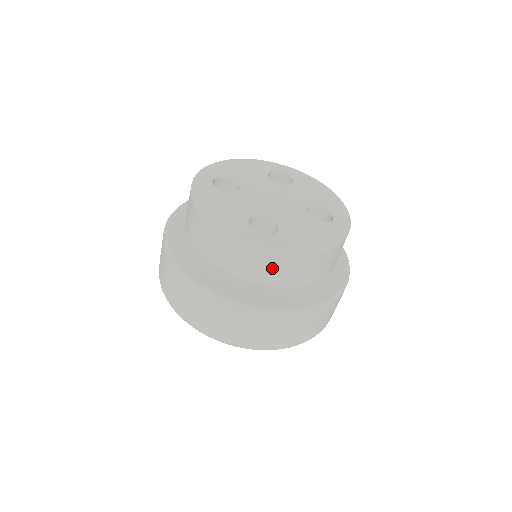
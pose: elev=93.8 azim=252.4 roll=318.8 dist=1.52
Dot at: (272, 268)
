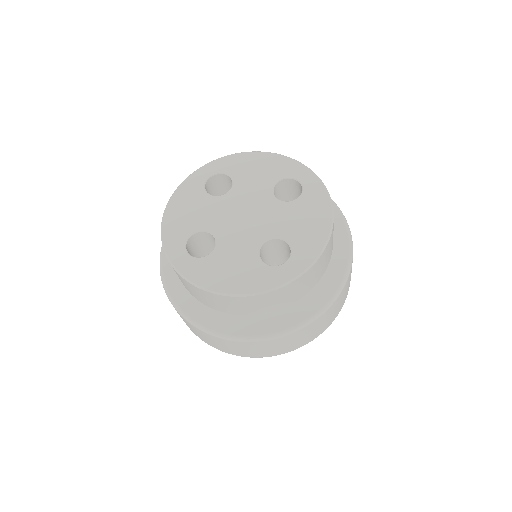
Dot at: (188, 287)
